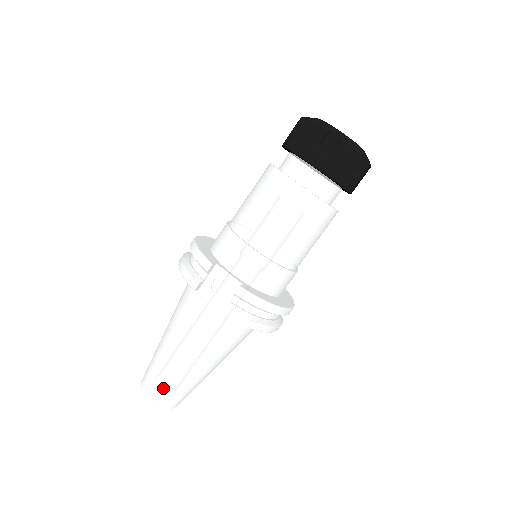
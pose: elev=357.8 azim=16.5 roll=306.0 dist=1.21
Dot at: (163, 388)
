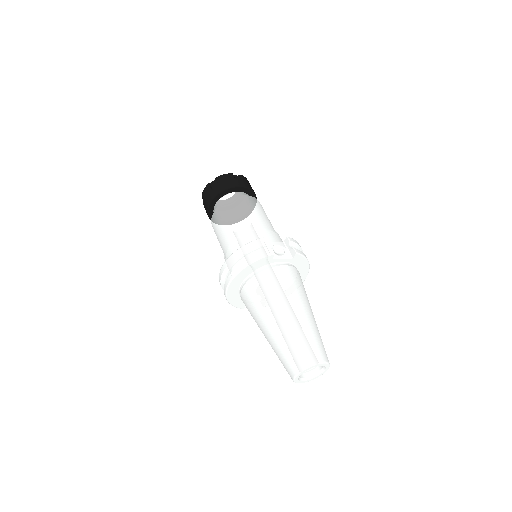
Dot at: (317, 343)
